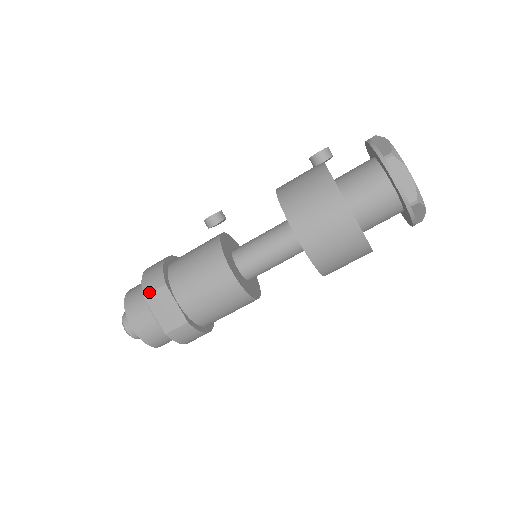
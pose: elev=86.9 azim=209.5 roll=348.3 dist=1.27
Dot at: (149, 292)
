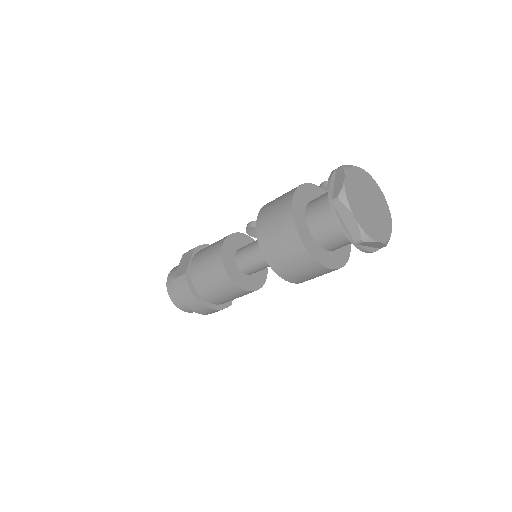
Dot at: (187, 252)
